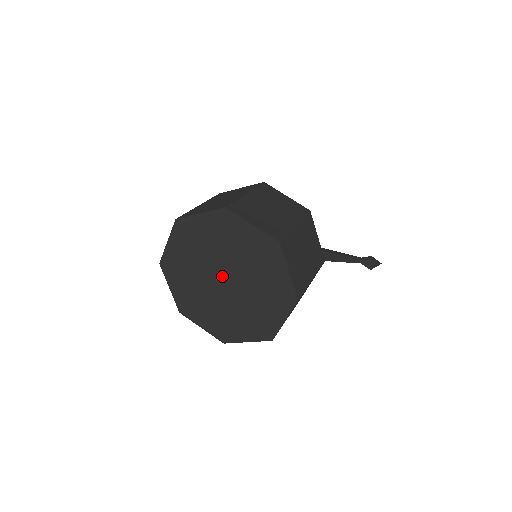
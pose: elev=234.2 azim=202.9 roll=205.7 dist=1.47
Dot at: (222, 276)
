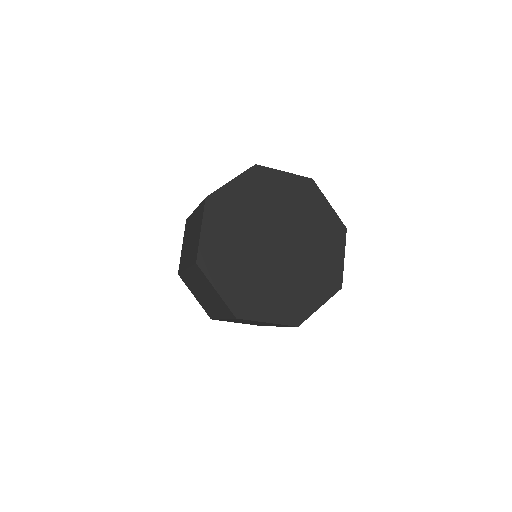
Dot at: (272, 240)
